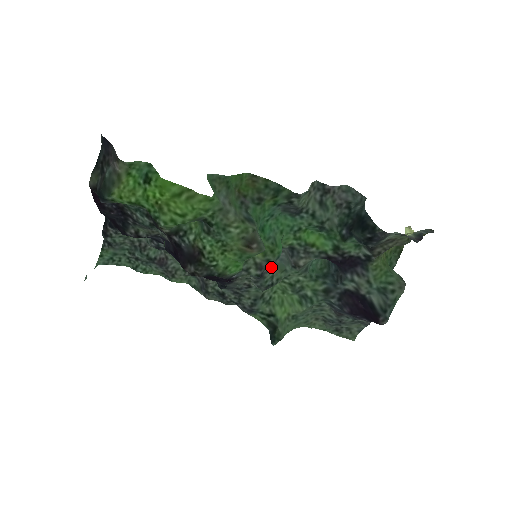
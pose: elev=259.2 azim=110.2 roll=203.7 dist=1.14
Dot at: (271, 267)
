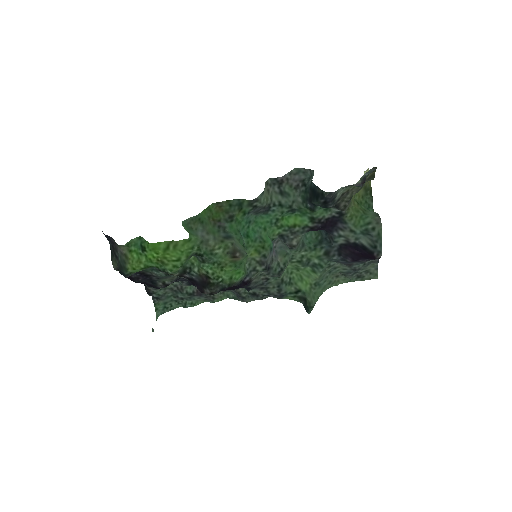
Dot at: (273, 258)
